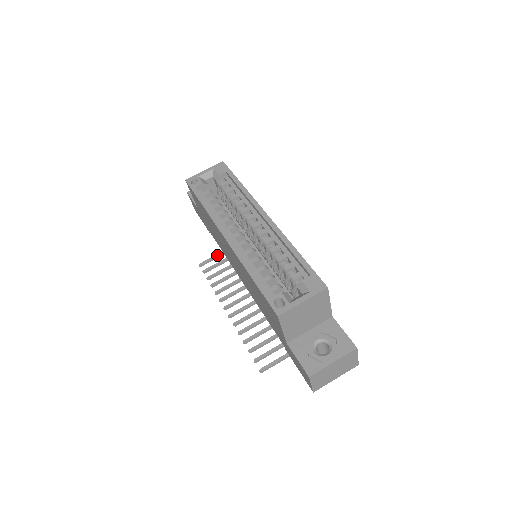
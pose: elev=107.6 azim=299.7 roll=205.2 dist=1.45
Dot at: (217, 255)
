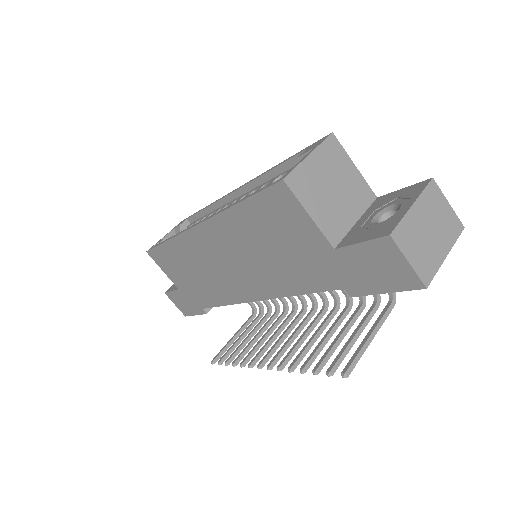
Dot at: (229, 341)
